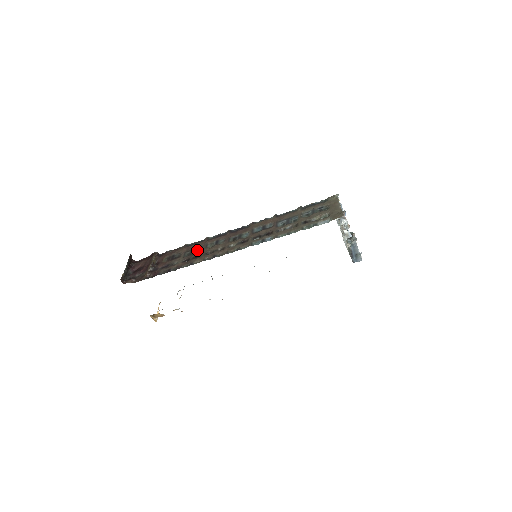
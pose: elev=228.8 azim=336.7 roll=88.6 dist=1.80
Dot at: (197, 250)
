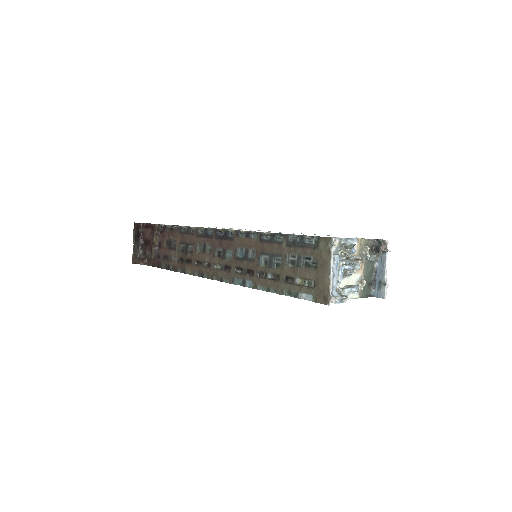
Dot at: (188, 248)
